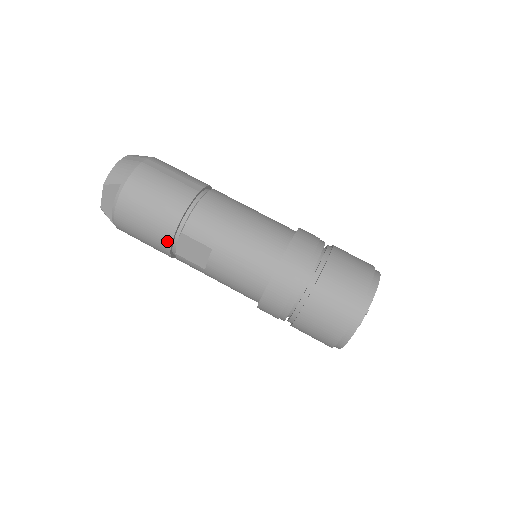
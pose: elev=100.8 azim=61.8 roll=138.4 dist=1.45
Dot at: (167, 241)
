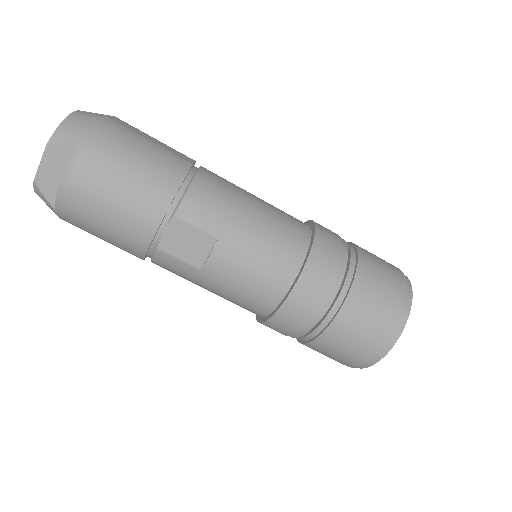
Dot at: (149, 228)
